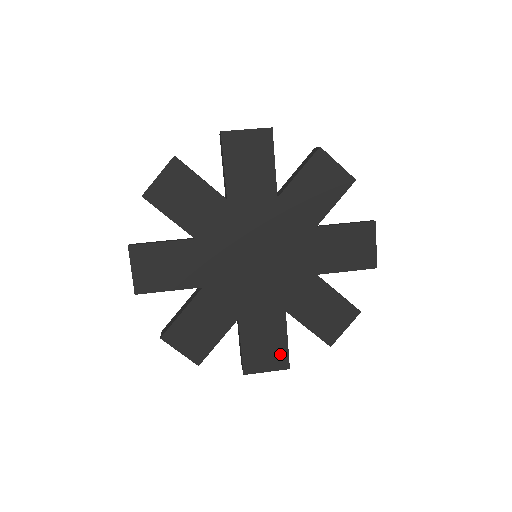
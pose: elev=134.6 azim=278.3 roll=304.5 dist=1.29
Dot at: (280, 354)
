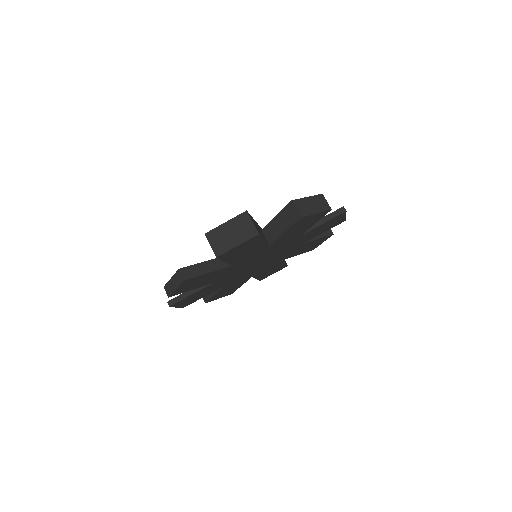
Dot at: (281, 267)
